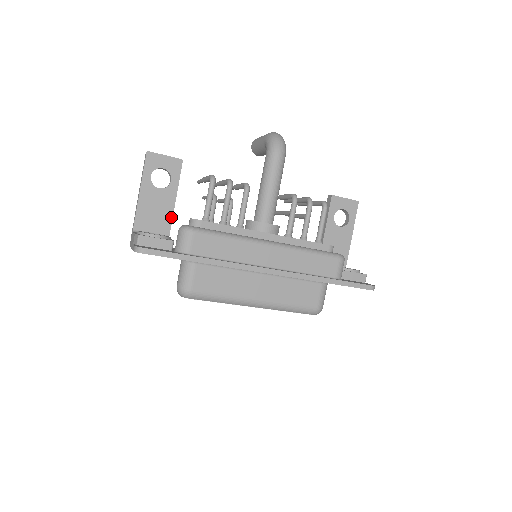
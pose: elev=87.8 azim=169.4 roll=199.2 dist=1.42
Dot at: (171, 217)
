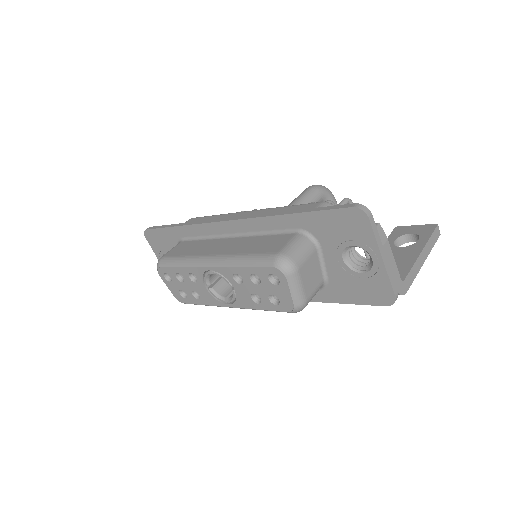
Dot at: occluded
